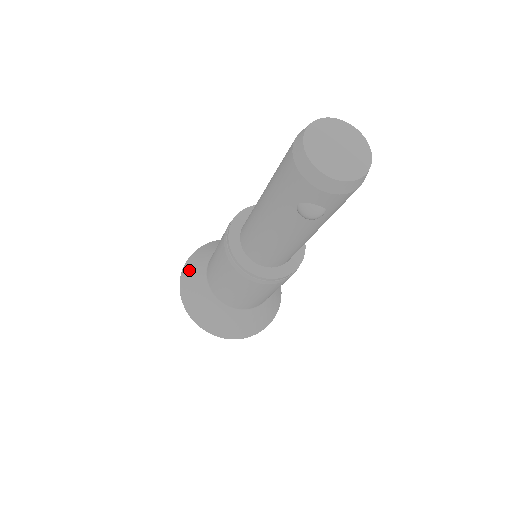
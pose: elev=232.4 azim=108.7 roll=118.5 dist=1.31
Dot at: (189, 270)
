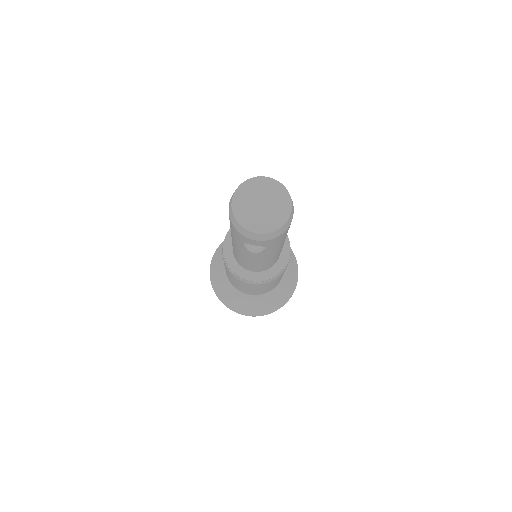
Dot at: (215, 261)
